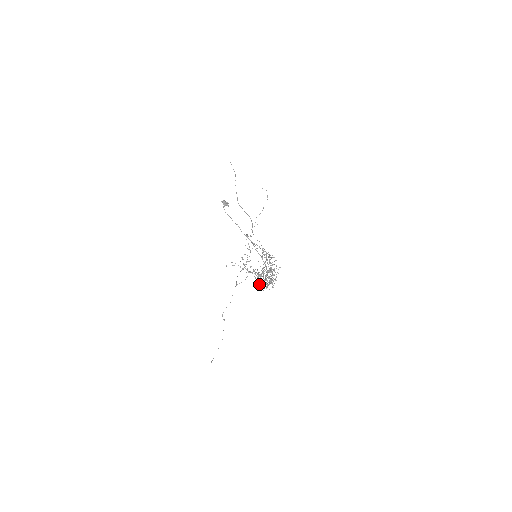
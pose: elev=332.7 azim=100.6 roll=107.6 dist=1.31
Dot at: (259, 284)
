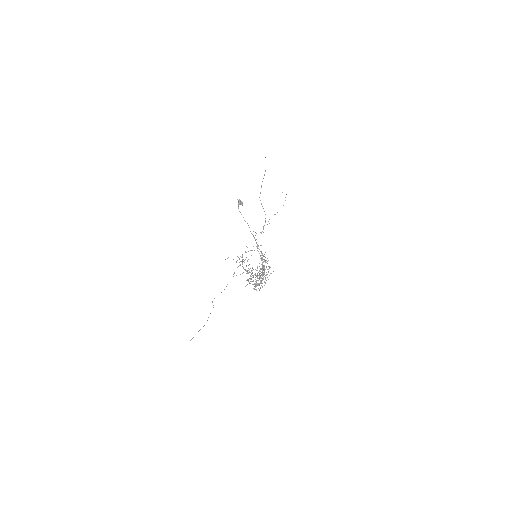
Dot at: occluded
